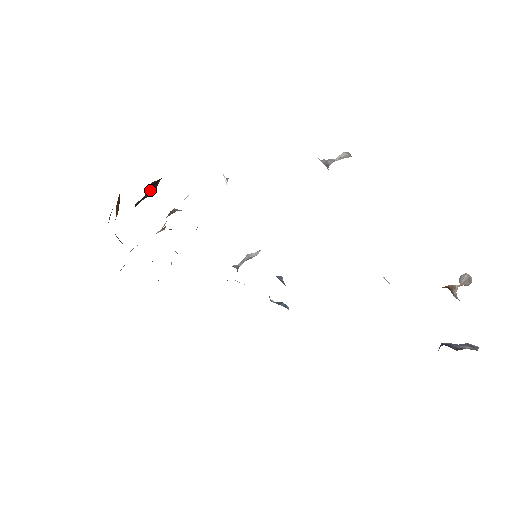
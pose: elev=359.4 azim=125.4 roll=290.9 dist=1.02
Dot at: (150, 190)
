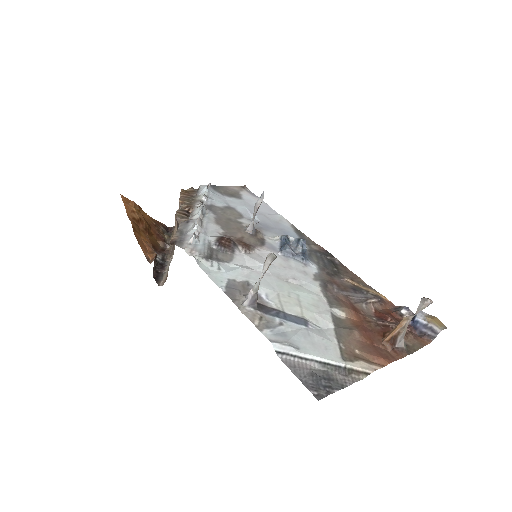
Dot at: (155, 264)
